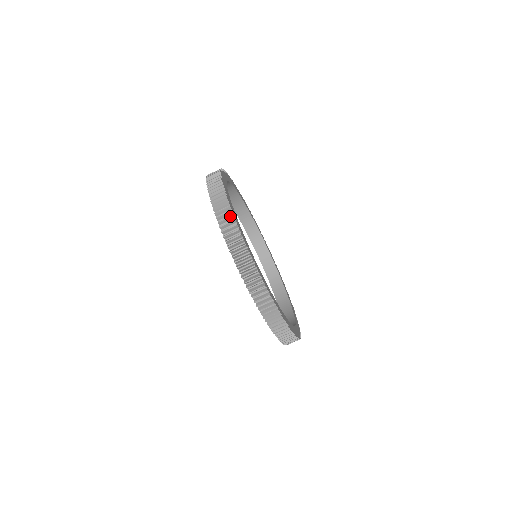
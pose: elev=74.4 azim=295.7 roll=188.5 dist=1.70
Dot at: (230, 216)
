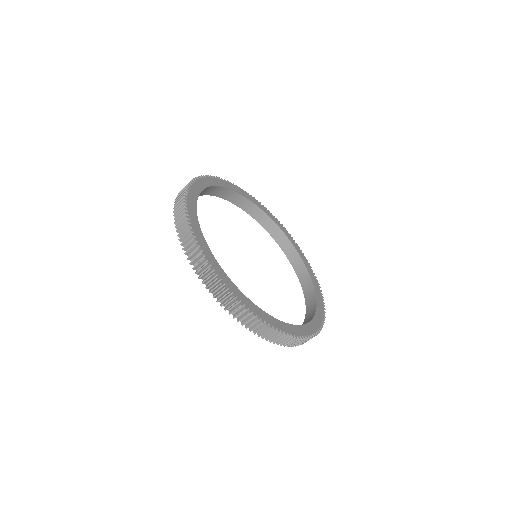
Dot at: (248, 315)
